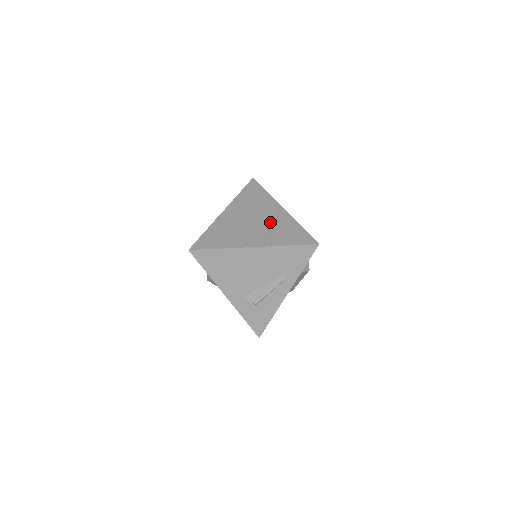
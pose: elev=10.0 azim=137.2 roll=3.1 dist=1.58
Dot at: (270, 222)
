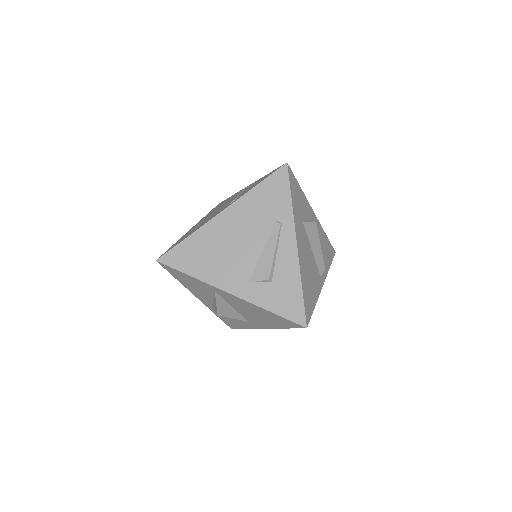
Dot at: (236, 196)
